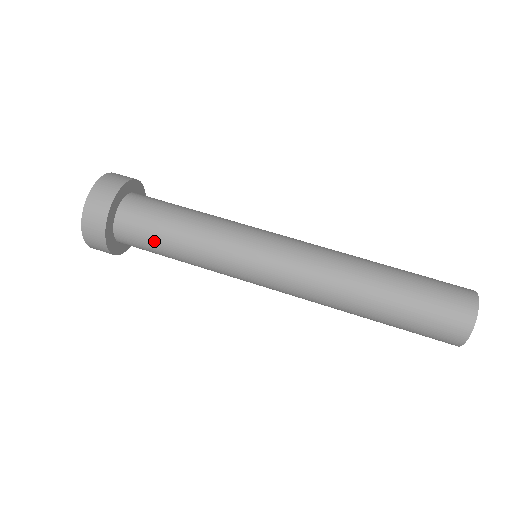
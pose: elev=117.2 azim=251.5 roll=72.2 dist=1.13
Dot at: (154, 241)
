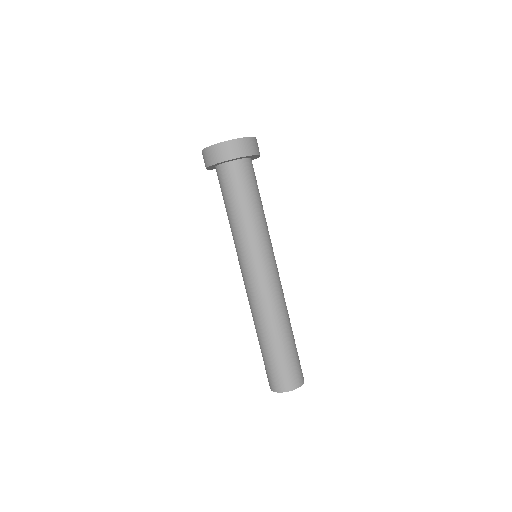
Dot at: (224, 196)
